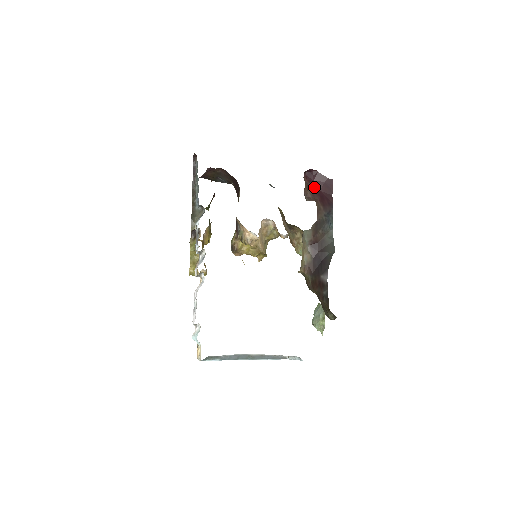
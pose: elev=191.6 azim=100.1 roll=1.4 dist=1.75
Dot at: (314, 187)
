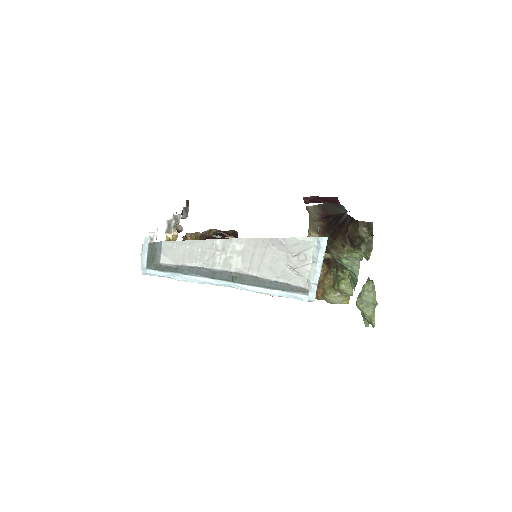
Dot at: (317, 202)
